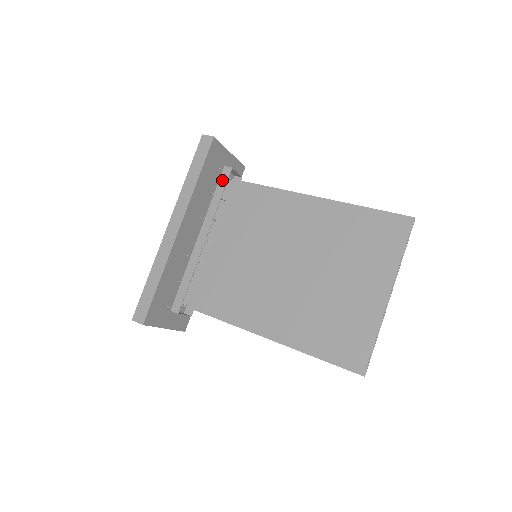
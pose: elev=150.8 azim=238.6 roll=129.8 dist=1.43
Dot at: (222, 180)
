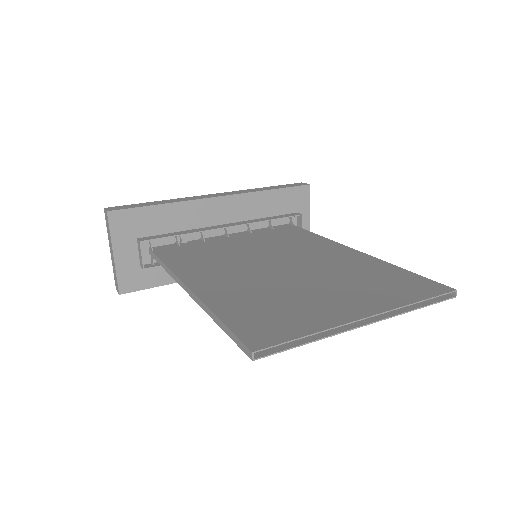
Dot at: (286, 215)
